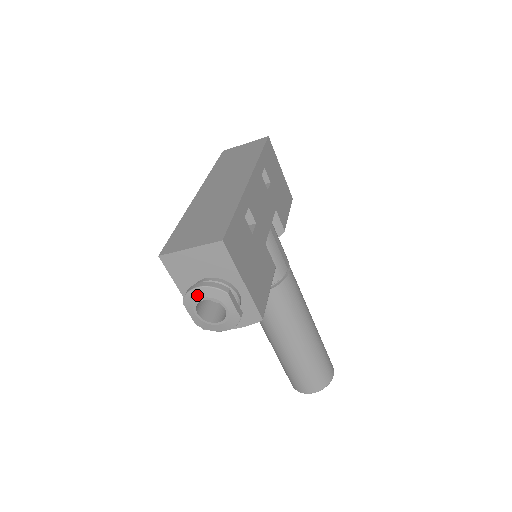
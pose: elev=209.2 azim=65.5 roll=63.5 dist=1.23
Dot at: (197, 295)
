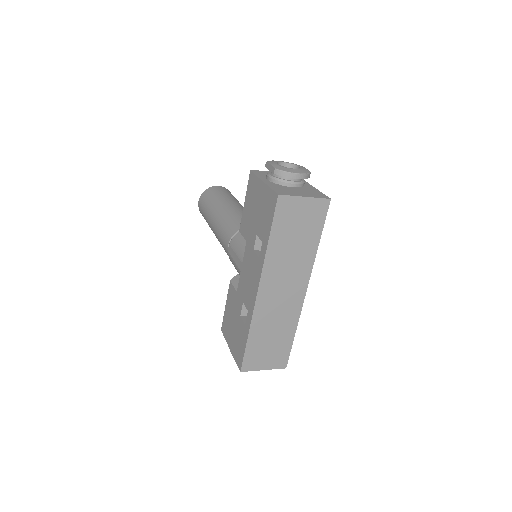
Dot at: occluded
